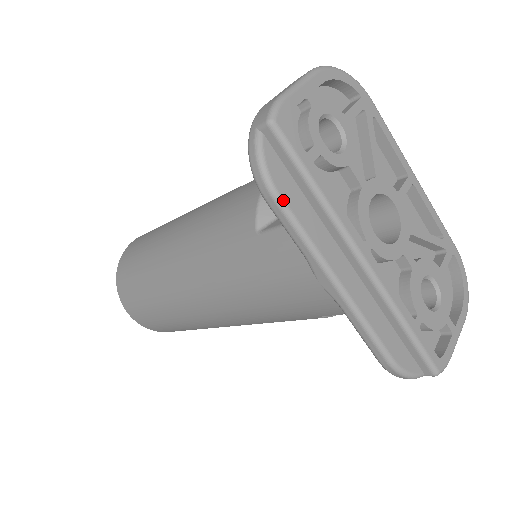
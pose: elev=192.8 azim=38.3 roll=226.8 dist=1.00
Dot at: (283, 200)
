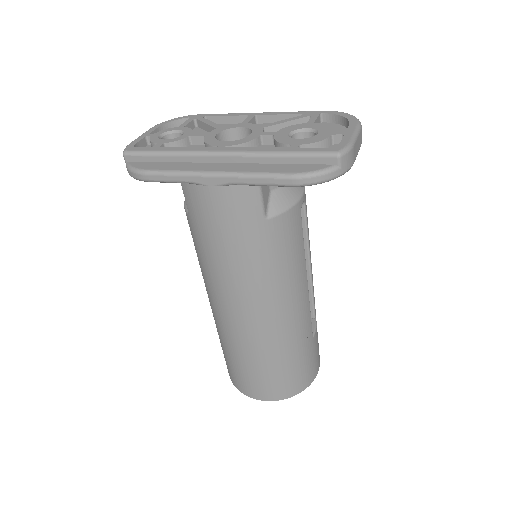
Dot at: (151, 170)
